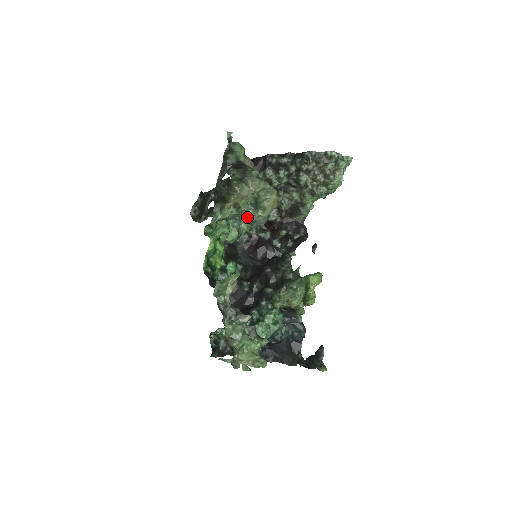
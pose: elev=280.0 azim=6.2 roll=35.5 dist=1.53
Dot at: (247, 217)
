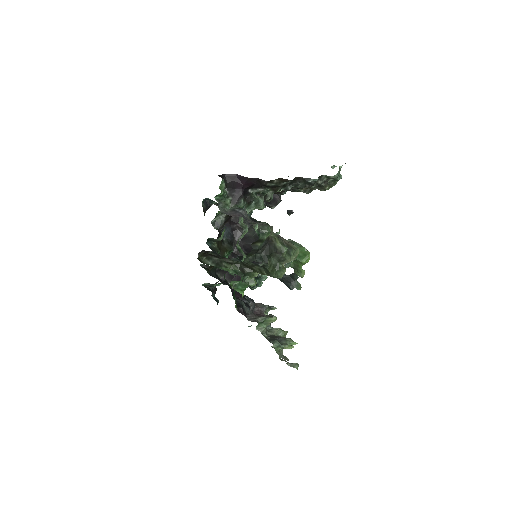
Dot at: occluded
